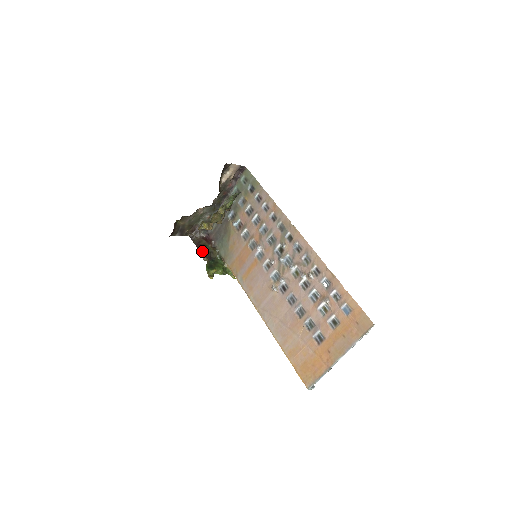
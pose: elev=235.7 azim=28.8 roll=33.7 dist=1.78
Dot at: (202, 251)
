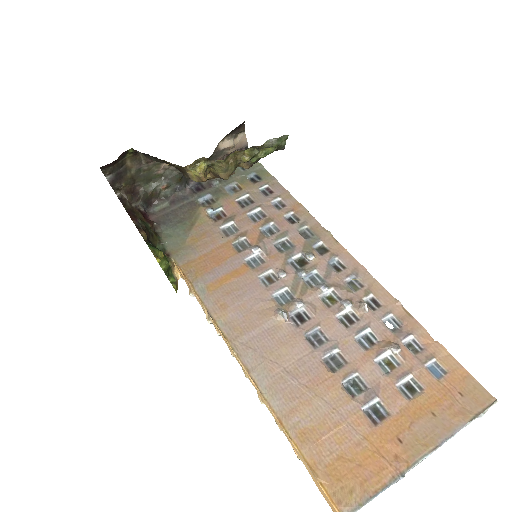
Dot at: (138, 223)
